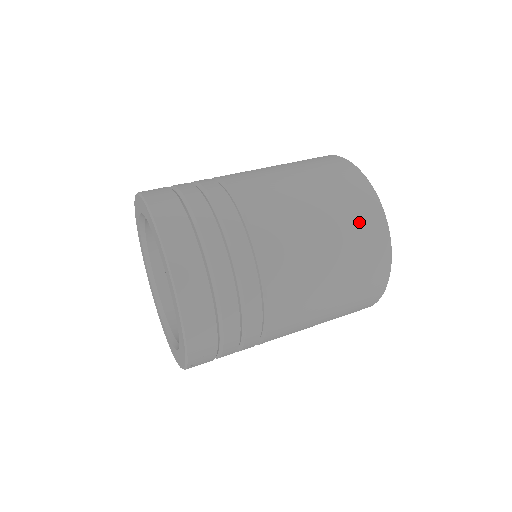
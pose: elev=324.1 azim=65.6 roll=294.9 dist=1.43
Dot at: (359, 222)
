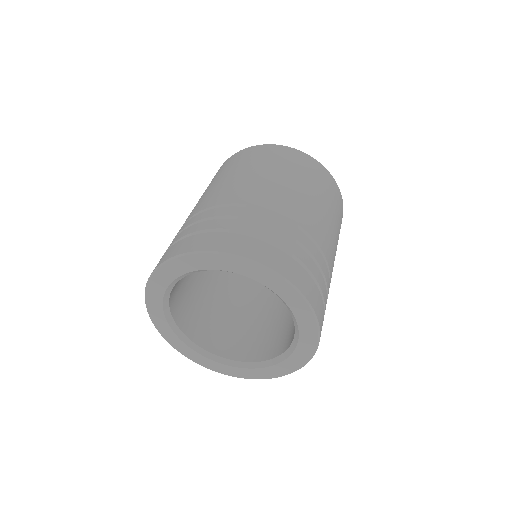
Dot at: occluded
